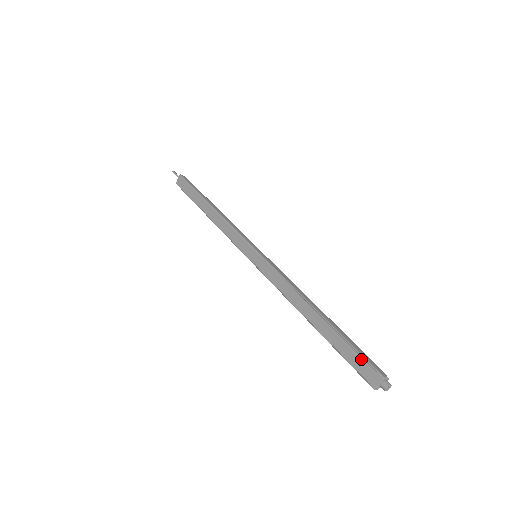
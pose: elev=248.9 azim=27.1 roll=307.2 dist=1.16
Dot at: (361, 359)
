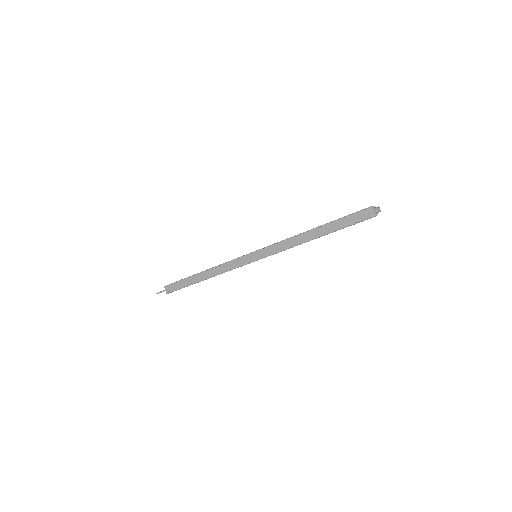
Dot at: (355, 215)
